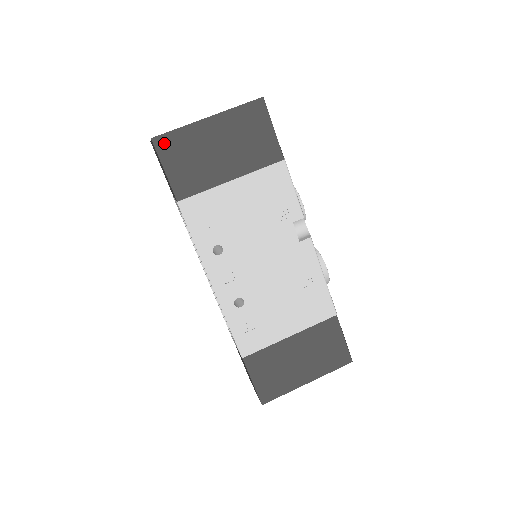
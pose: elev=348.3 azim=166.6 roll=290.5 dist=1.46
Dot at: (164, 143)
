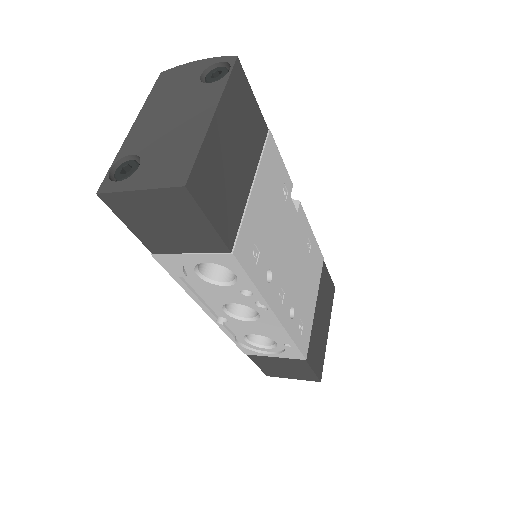
Dot at: (197, 183)
